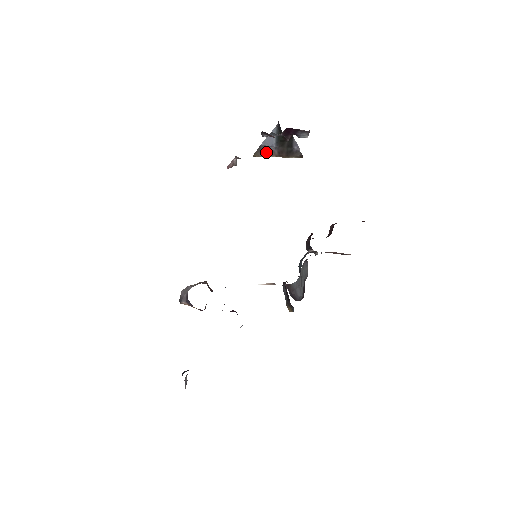
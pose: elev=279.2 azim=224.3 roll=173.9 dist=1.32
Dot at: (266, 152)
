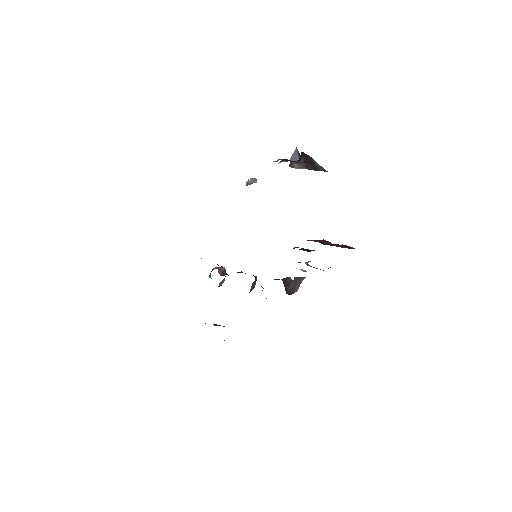
Dot at: (298, 165)
